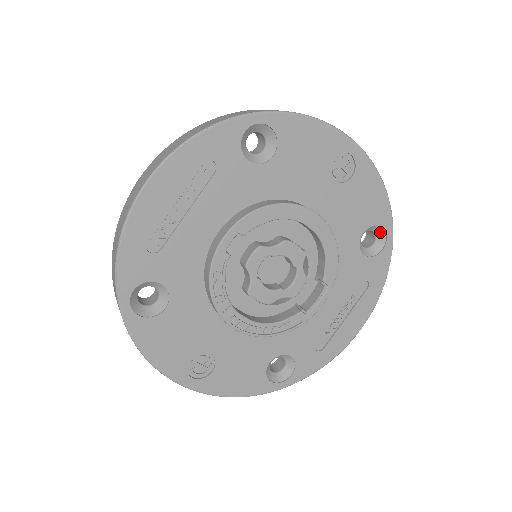
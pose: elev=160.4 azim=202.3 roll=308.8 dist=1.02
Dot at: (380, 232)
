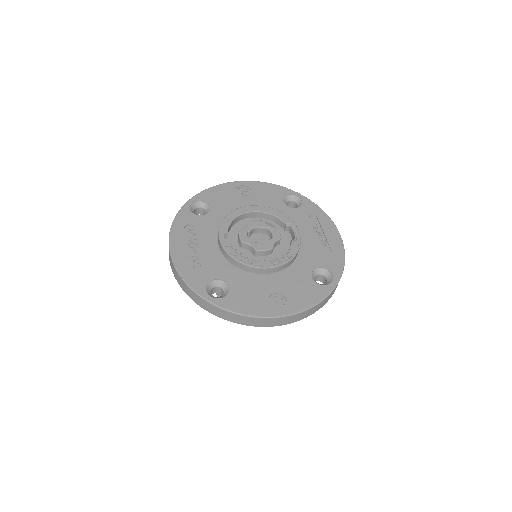
Dot at: (292, 198)
